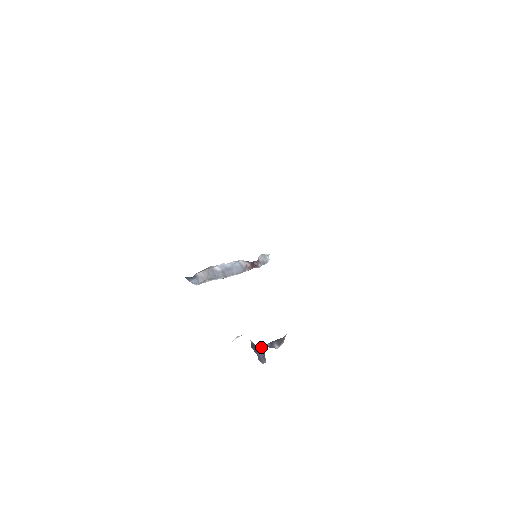
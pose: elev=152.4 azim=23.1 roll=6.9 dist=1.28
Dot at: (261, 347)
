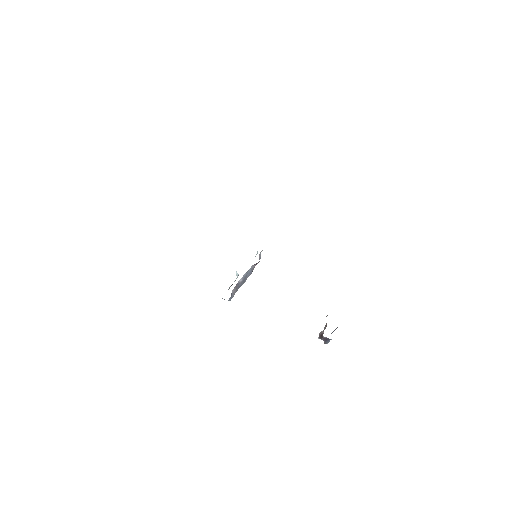
Dot at: occluded
